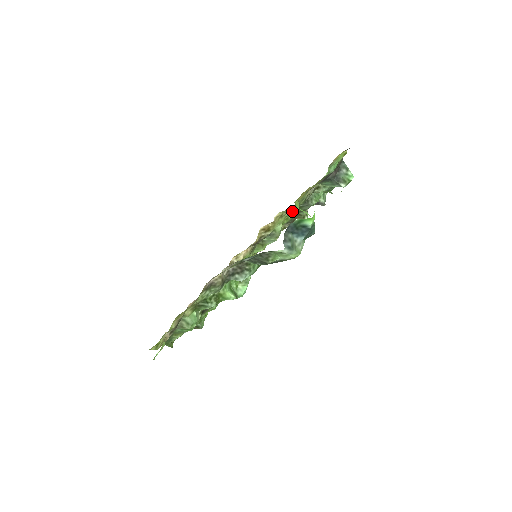
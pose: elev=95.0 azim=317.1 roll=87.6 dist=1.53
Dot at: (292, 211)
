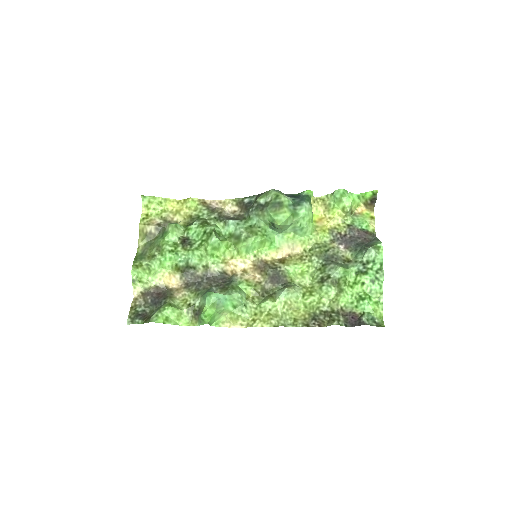
Dot at: (315, 268)
